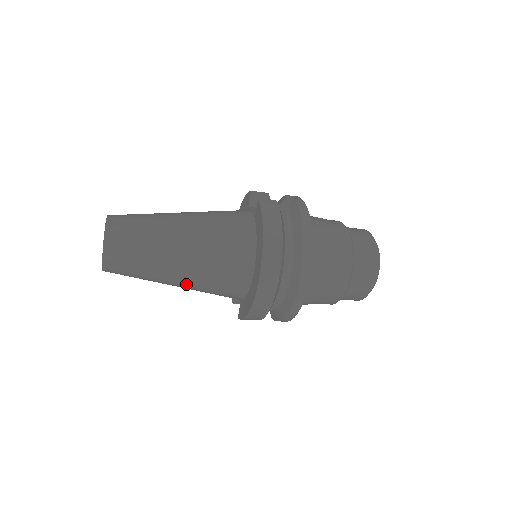
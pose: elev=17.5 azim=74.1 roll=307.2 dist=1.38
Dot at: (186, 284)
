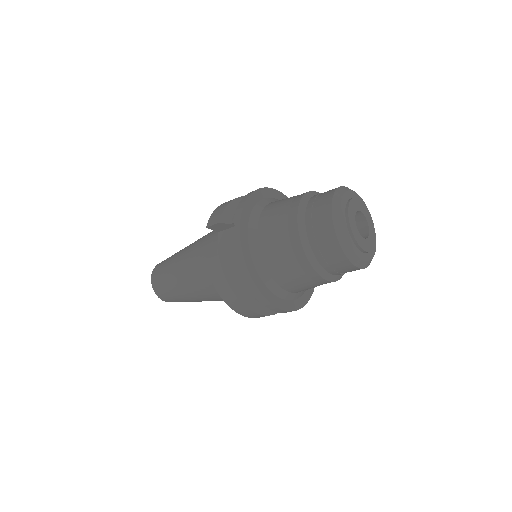
Dot at: occluded
